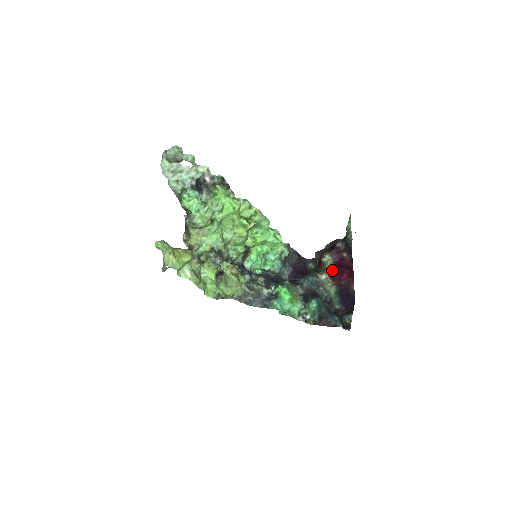
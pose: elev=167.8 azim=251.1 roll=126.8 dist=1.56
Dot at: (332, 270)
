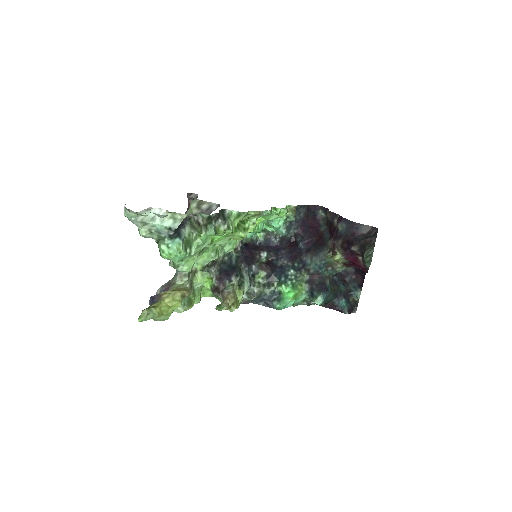
Dot at: (344, 261)
